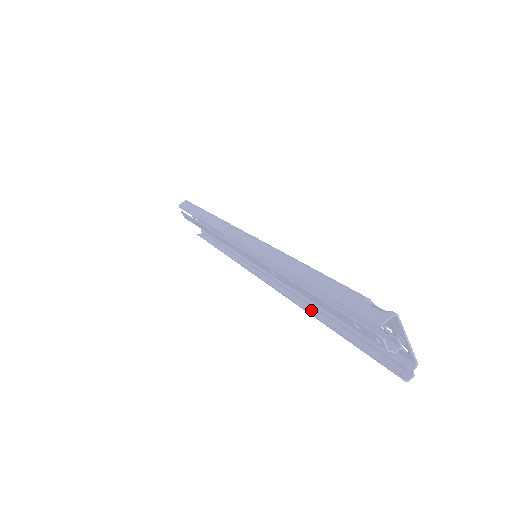
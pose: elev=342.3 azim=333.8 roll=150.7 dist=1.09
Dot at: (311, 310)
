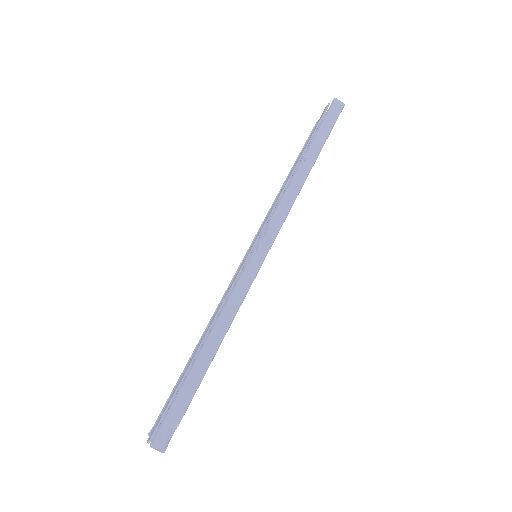
Dot at: occluded
